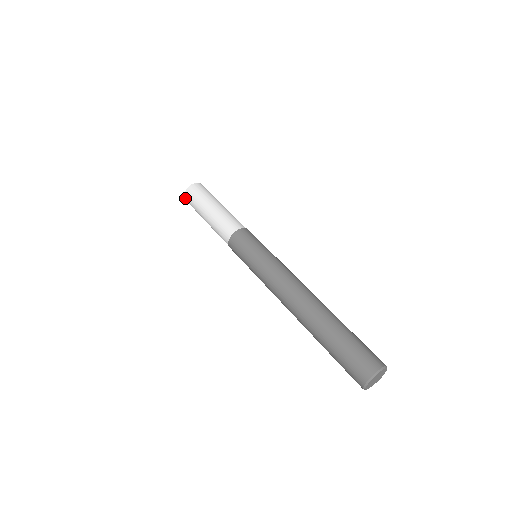
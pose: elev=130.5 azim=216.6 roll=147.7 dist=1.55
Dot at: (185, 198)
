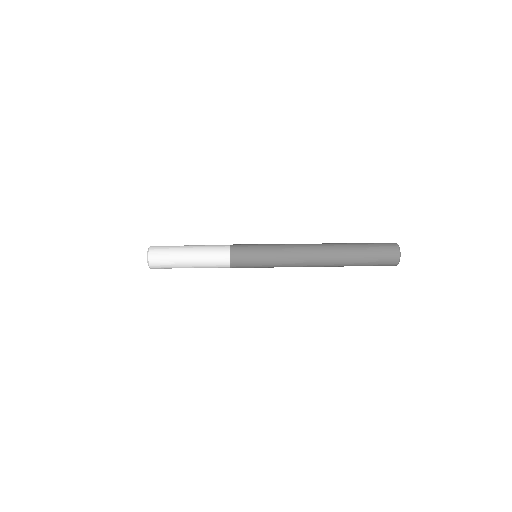
Dot at: (150, 258)
